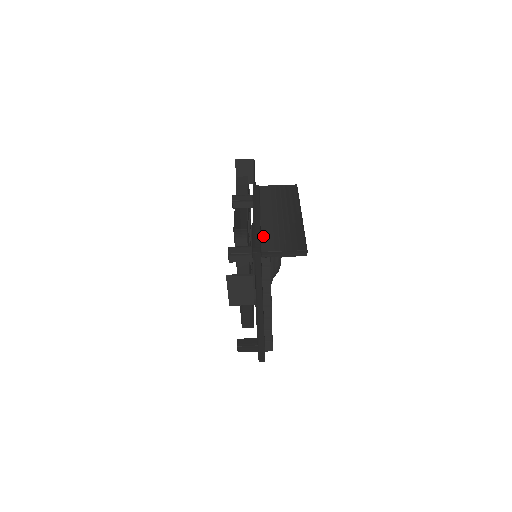
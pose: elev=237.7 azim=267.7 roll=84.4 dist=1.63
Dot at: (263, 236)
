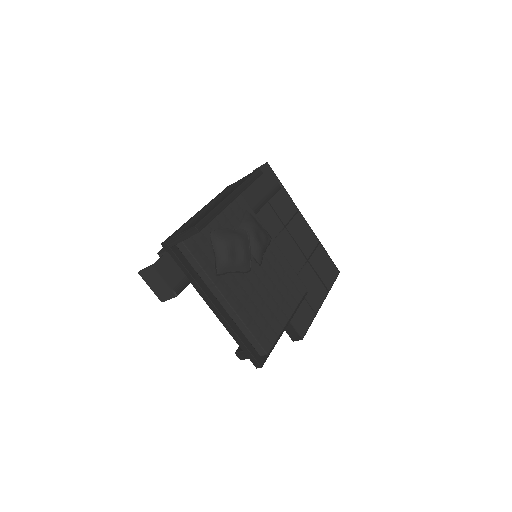
Dot at: (183, 227)
